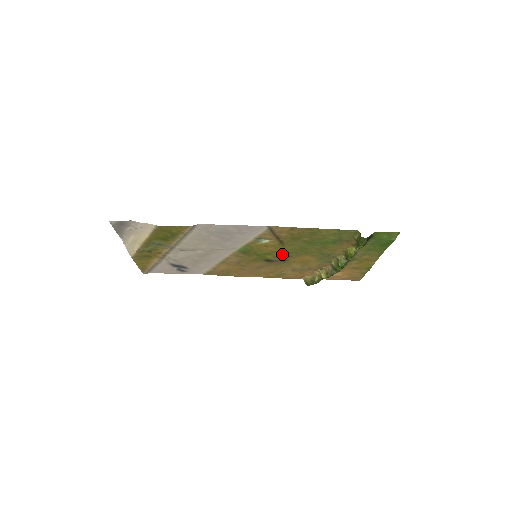
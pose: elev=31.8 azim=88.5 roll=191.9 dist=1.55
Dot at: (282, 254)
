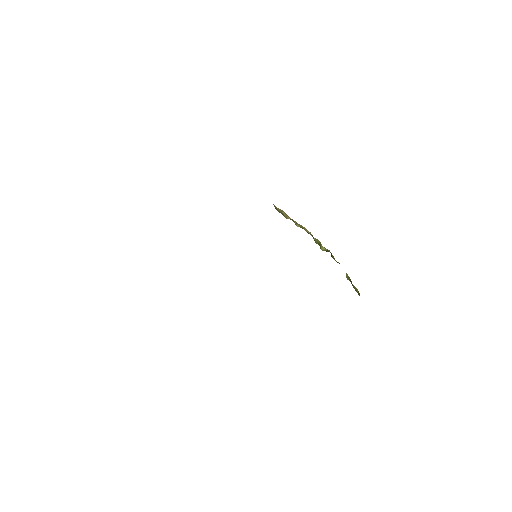
Dot at: occluded
